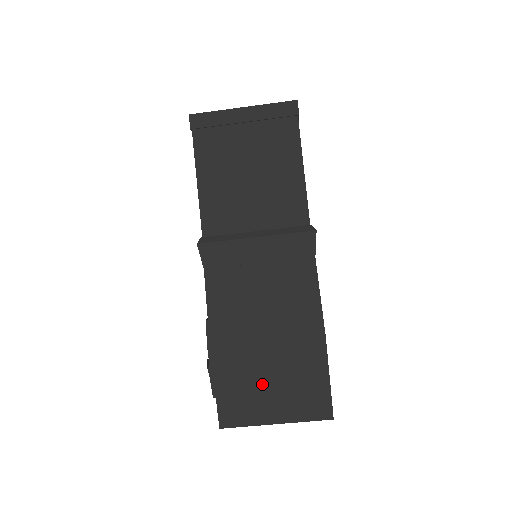
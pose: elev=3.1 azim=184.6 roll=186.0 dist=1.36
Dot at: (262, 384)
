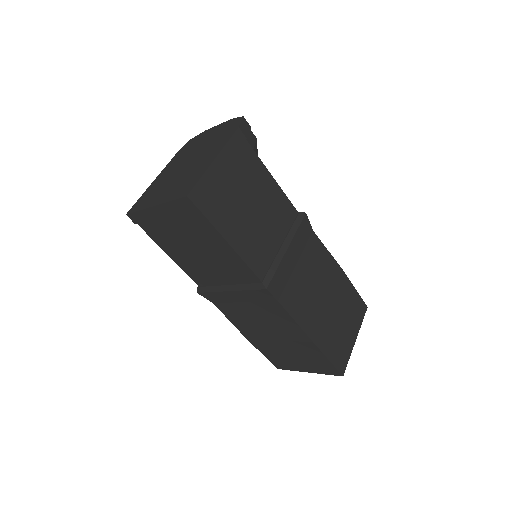
Dot at: (288, 357)
